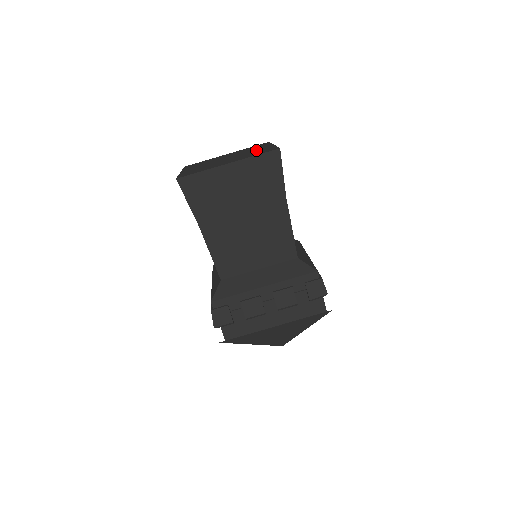
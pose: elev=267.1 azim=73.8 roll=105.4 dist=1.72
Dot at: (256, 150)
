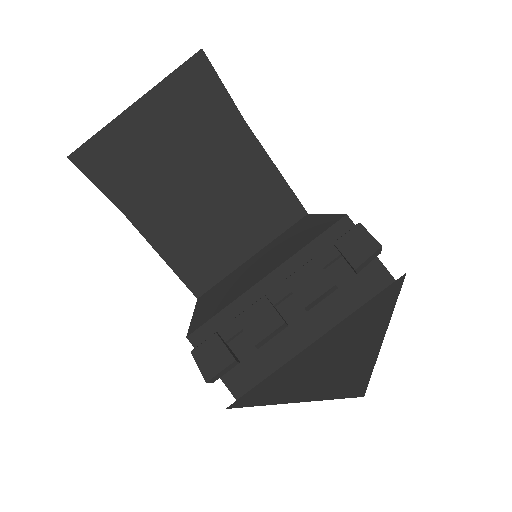
Dot at: occluded
